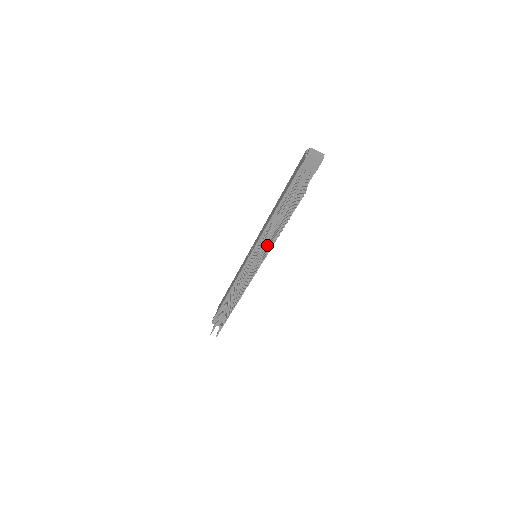
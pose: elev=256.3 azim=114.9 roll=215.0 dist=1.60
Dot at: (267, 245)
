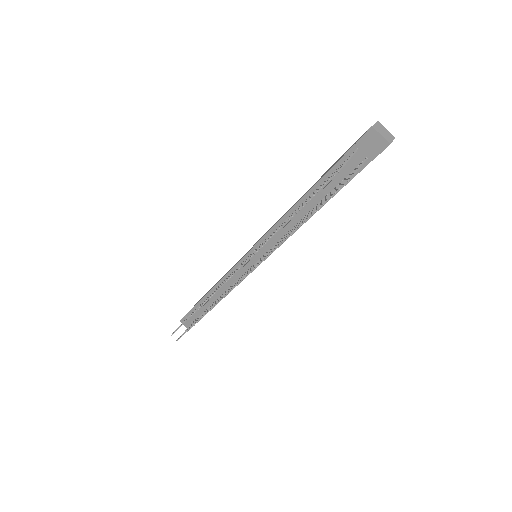
Dot at: (274, 245)
